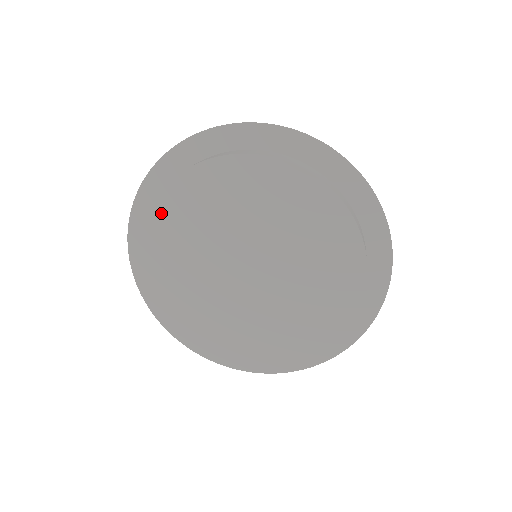
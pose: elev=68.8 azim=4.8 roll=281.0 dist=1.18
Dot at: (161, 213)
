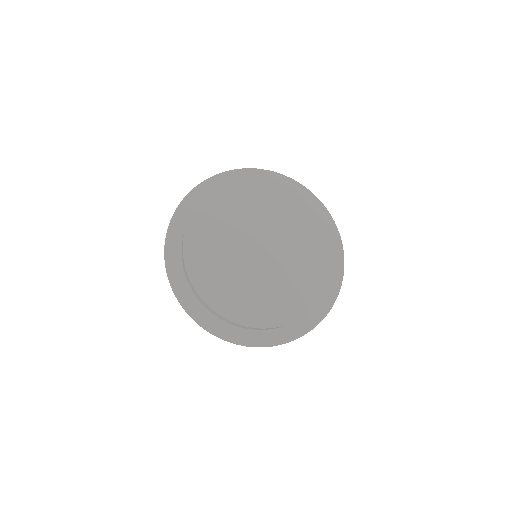
Dot at: (191, 240)
